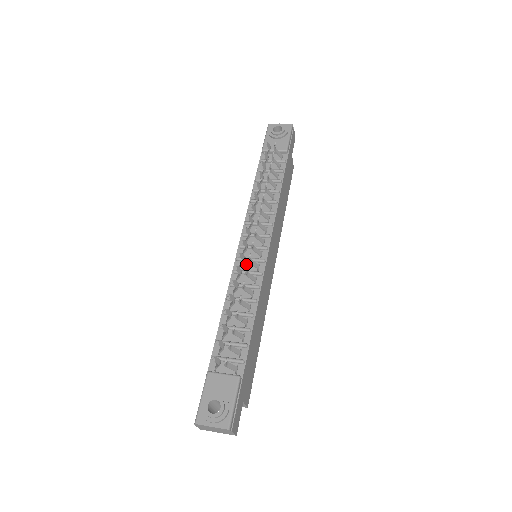
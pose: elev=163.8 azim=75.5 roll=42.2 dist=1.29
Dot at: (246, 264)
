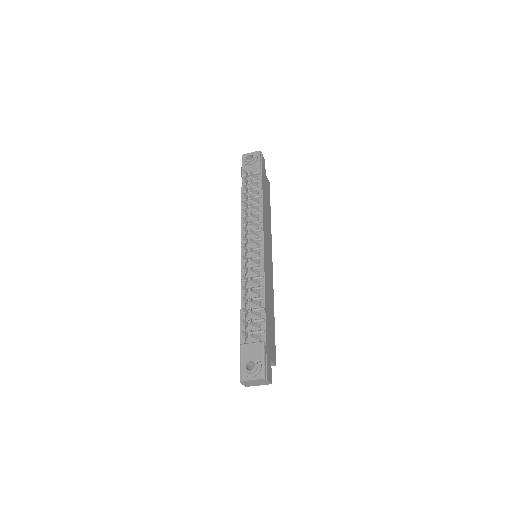
Dot at: (250, 263)
